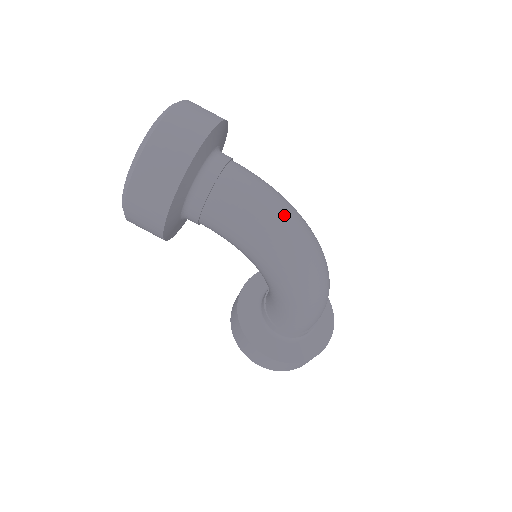
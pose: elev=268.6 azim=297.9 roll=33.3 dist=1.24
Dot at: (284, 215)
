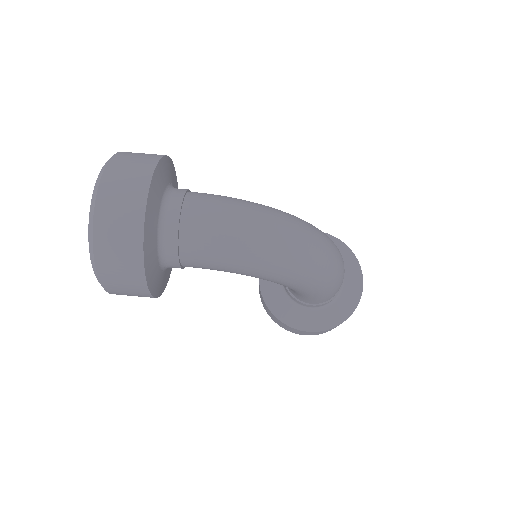
Dot at: (261, 229)
